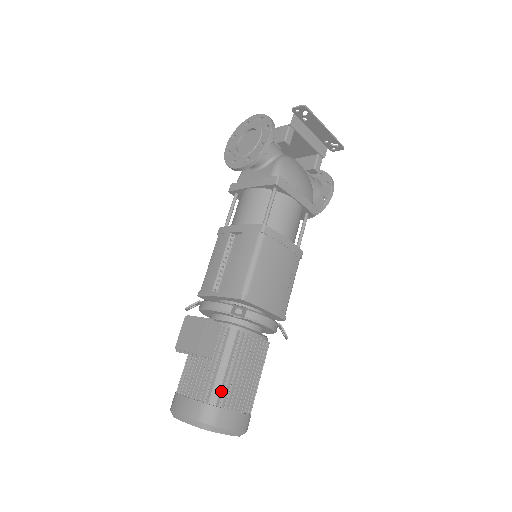
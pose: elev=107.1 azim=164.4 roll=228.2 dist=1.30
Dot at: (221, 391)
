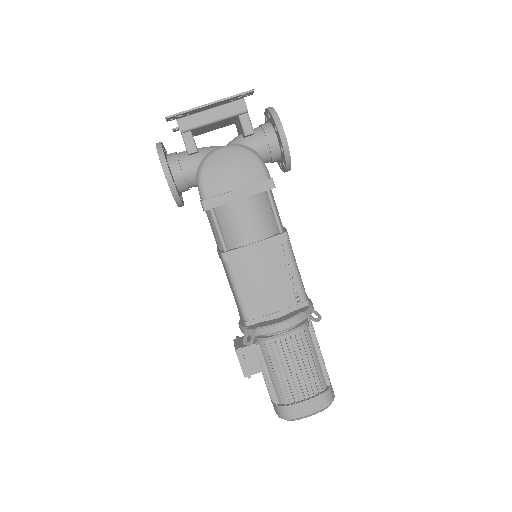
Dot at: (281, 394)
